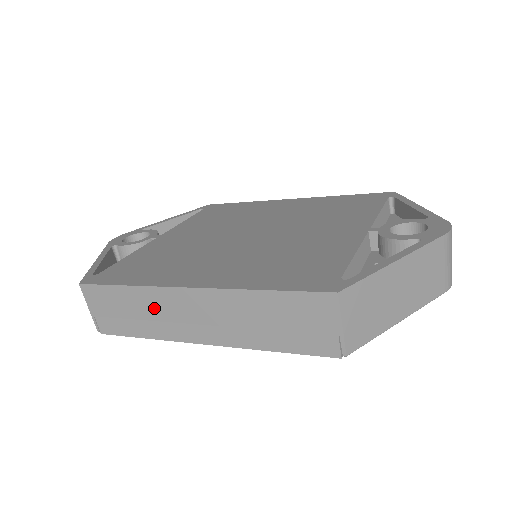
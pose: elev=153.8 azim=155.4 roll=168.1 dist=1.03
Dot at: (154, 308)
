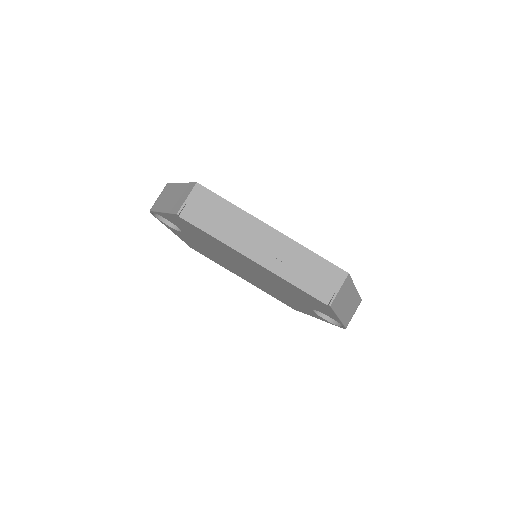
Dot at: (239, 225)
